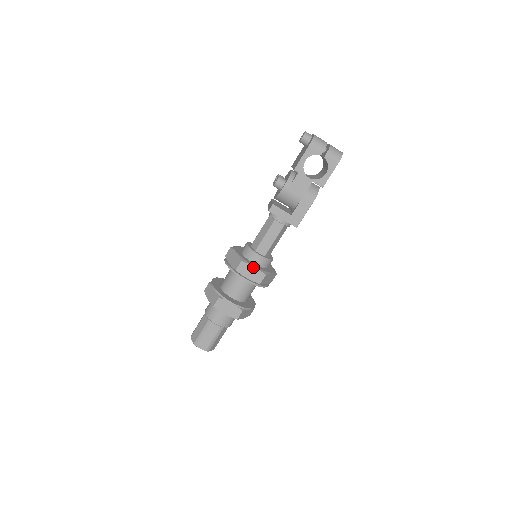
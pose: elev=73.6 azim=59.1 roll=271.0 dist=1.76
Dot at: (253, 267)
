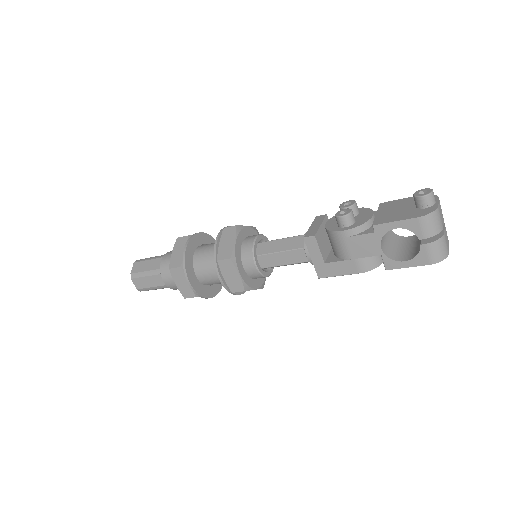
Dot at: (238, 274)
